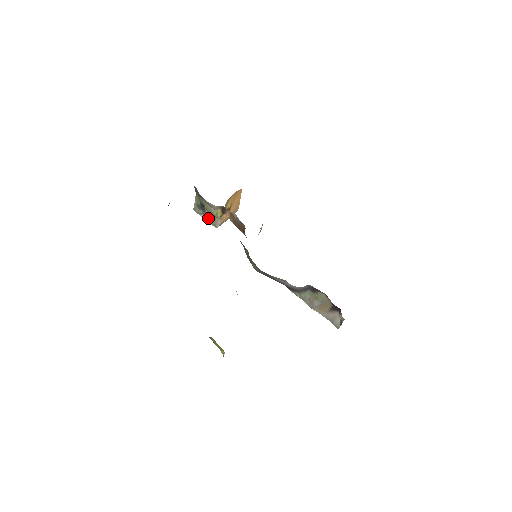
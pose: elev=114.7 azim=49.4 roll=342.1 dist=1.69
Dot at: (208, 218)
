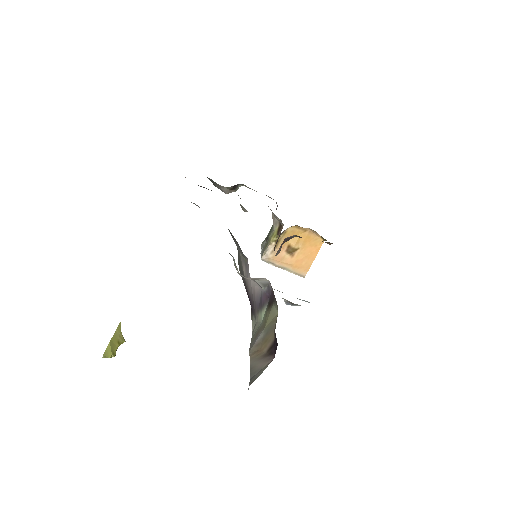
Dot at: occluded
